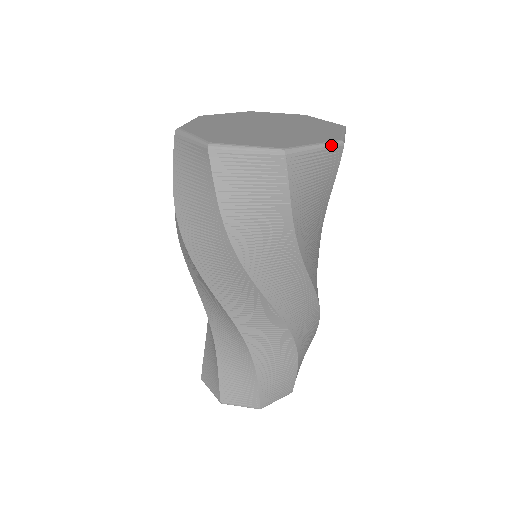
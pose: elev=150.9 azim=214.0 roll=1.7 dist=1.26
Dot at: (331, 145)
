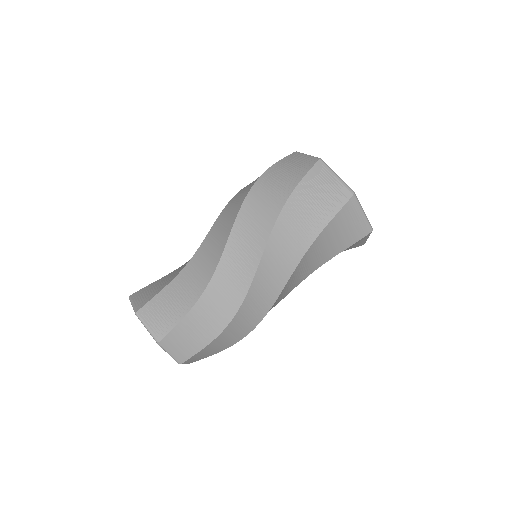
Dot at: (368, 222)
